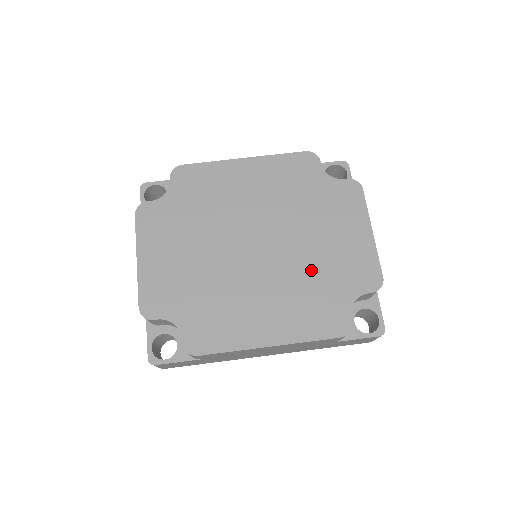
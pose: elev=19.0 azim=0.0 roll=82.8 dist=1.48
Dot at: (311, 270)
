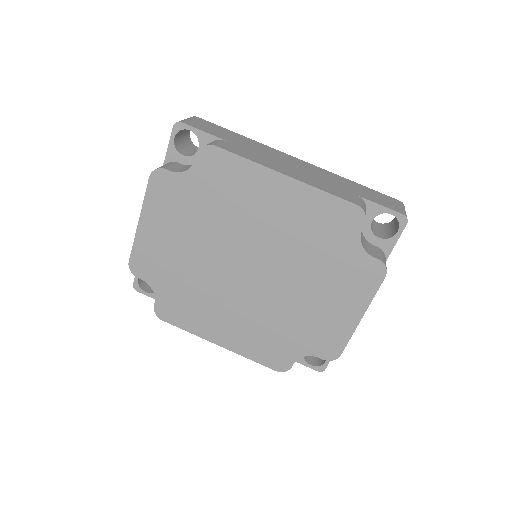
Dot at: (284, 316)
